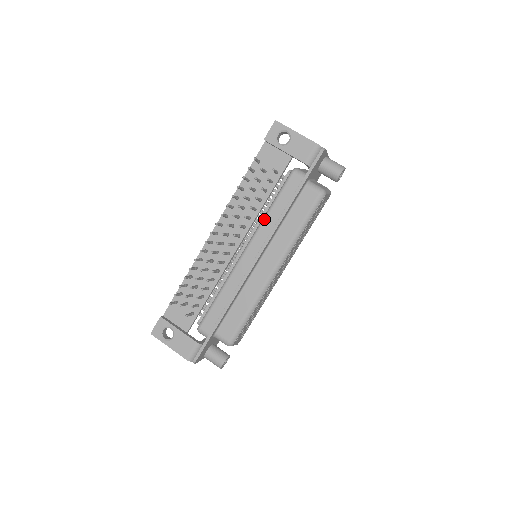
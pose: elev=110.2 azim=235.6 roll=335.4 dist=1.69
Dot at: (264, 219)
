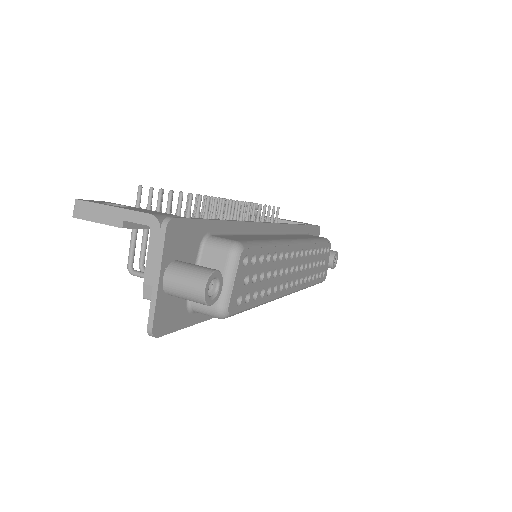
Dot at: occluded
